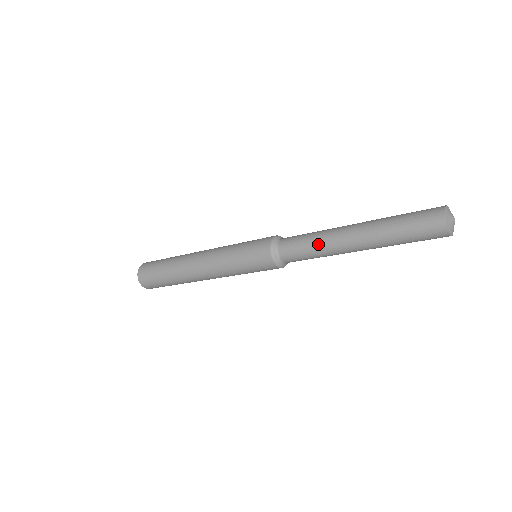
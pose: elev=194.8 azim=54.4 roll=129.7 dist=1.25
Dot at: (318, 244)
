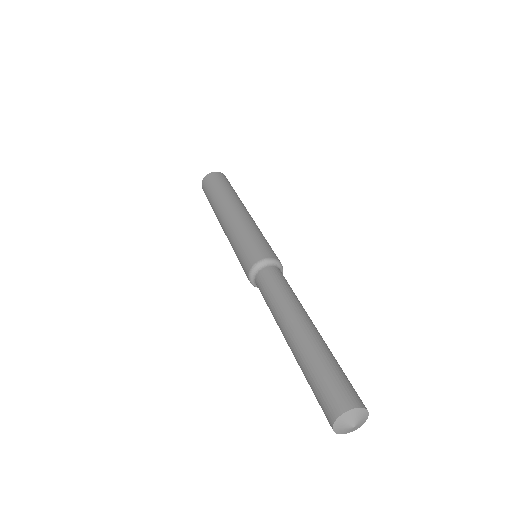
Dot at: occluded
